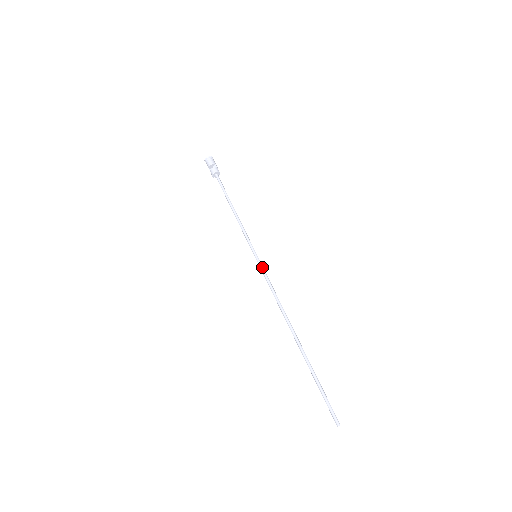
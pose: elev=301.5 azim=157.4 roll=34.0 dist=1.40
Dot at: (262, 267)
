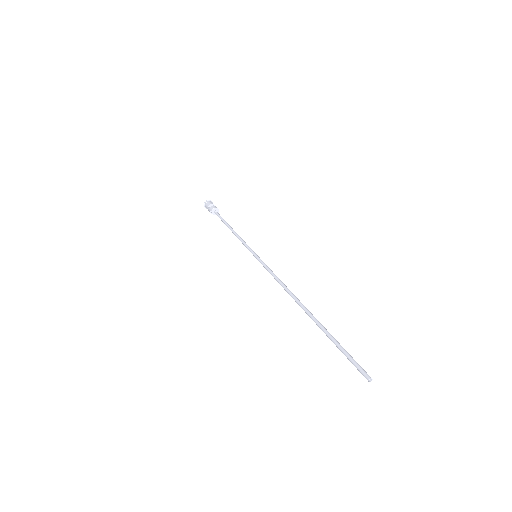
Dot at: occluded
